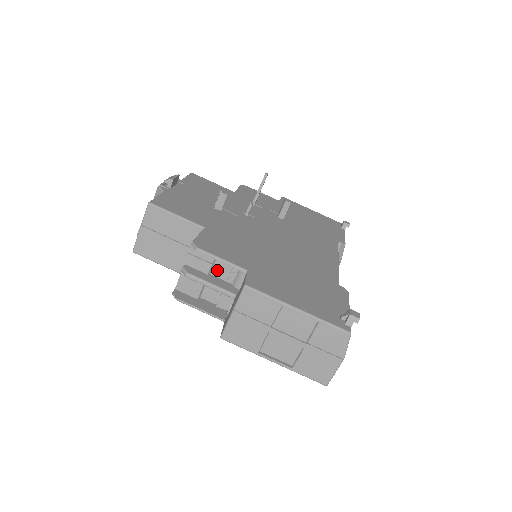
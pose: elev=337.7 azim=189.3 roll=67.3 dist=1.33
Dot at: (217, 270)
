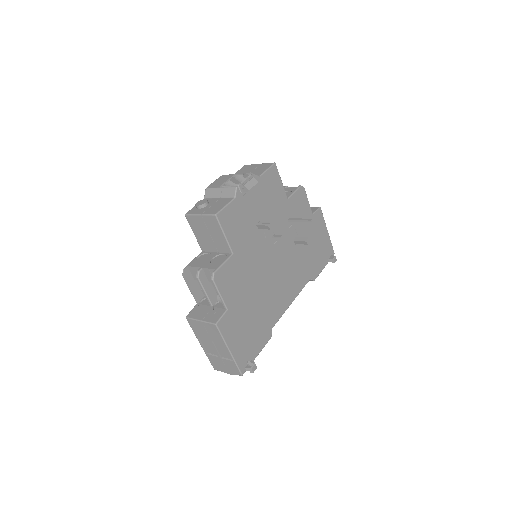
Dot at: occluded
